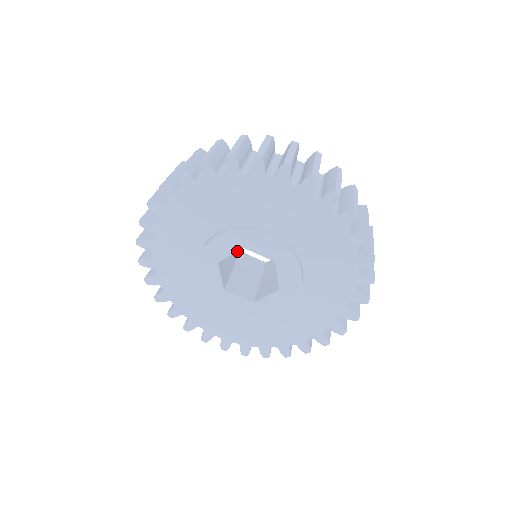
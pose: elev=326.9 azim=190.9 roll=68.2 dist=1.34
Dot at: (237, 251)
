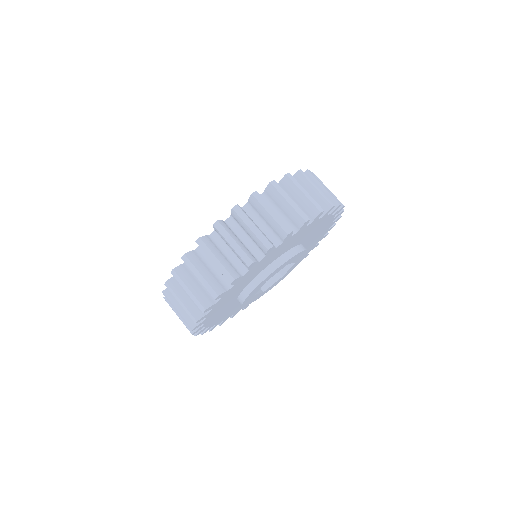
Dot at: occluded
